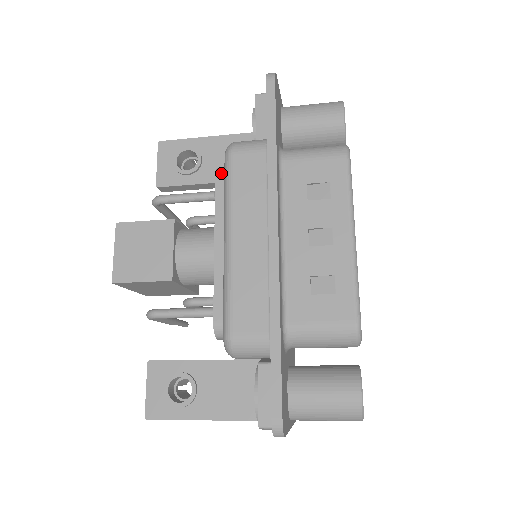
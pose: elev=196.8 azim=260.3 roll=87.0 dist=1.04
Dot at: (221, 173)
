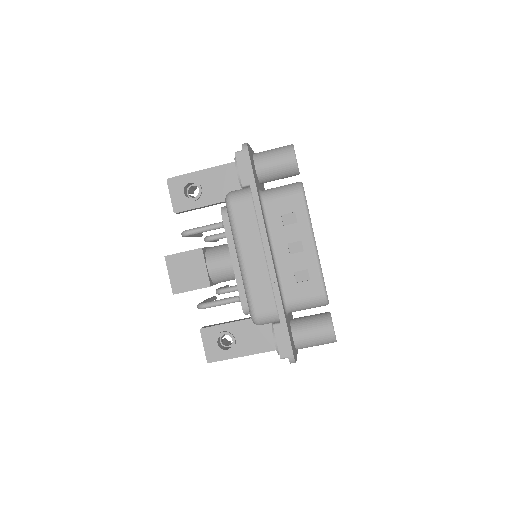
Dot at: (225, 213)
